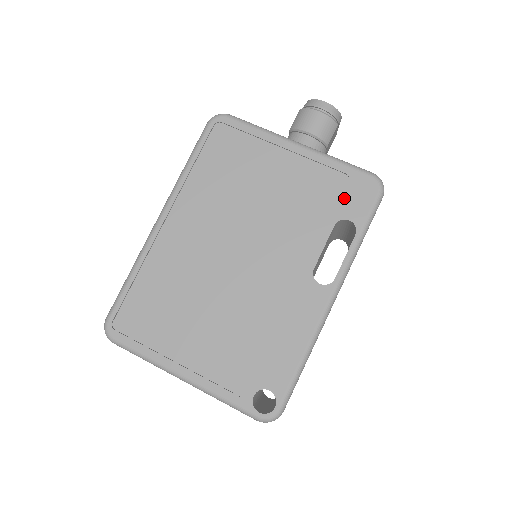
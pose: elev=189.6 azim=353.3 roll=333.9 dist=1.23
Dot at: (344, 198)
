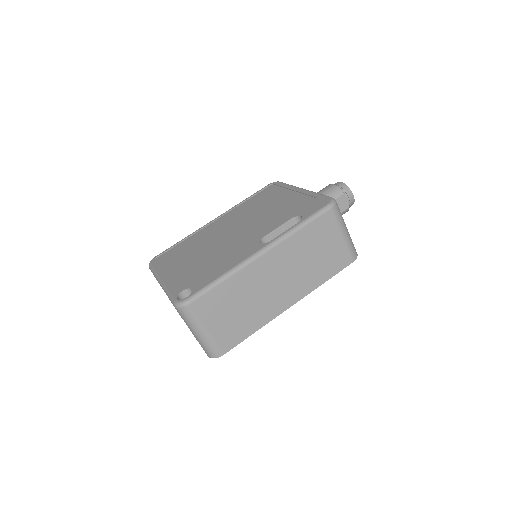
Dot at: (306, 207)
